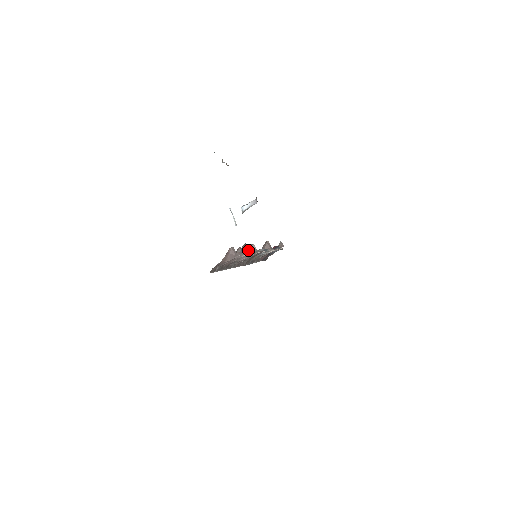
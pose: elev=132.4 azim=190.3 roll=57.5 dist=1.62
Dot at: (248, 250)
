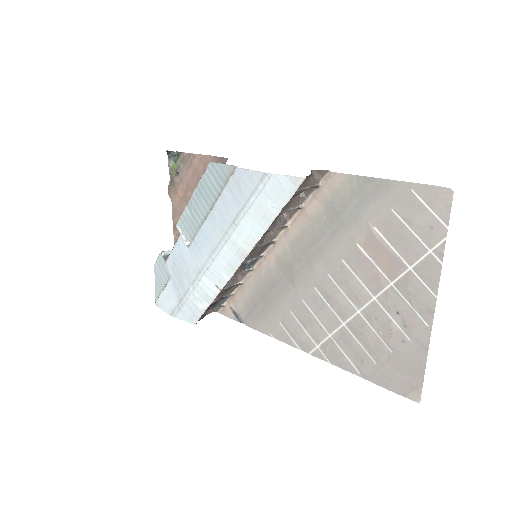
Dot at: (283, 217)
